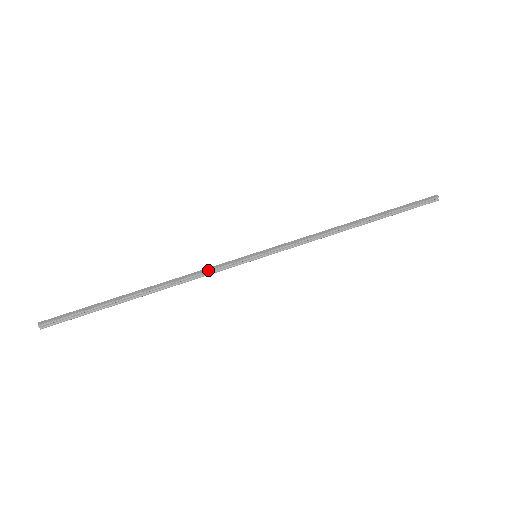
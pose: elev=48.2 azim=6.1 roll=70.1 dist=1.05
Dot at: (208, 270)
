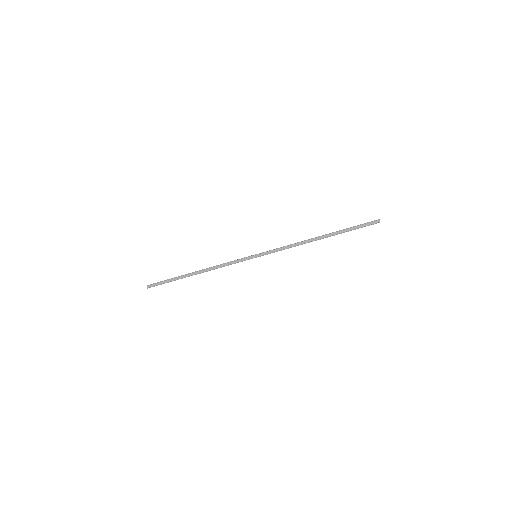
Dot at: occluded
